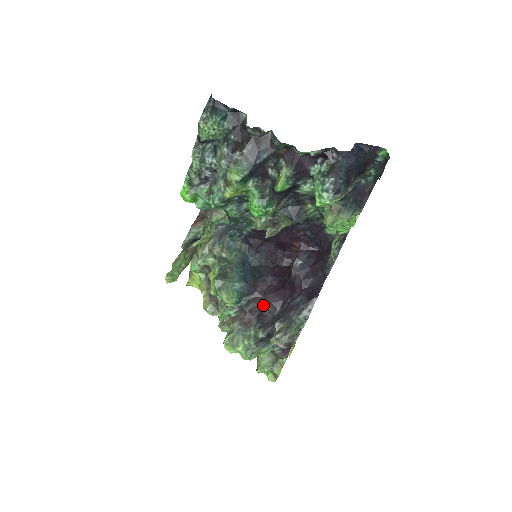
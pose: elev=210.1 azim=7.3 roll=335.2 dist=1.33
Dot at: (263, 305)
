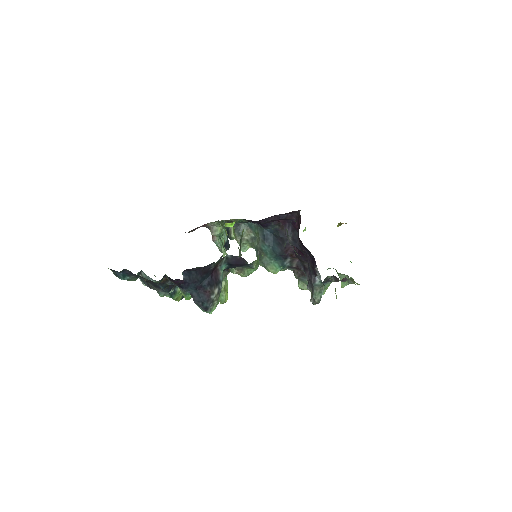
Dot at: (301, 261)
